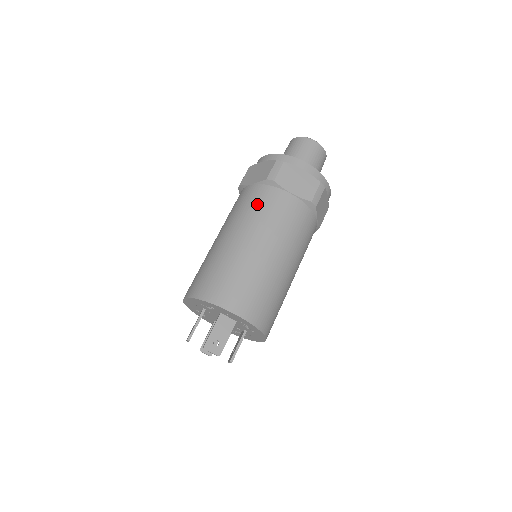
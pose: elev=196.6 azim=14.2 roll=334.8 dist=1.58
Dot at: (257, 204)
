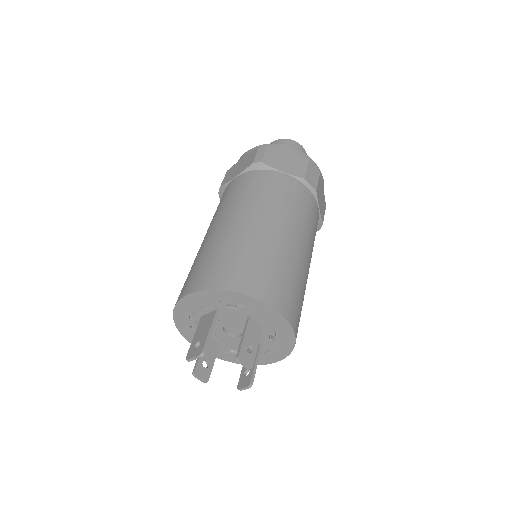
Dot at: occluded
